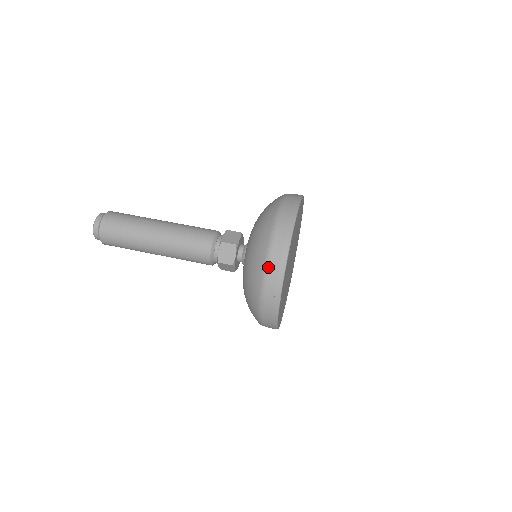
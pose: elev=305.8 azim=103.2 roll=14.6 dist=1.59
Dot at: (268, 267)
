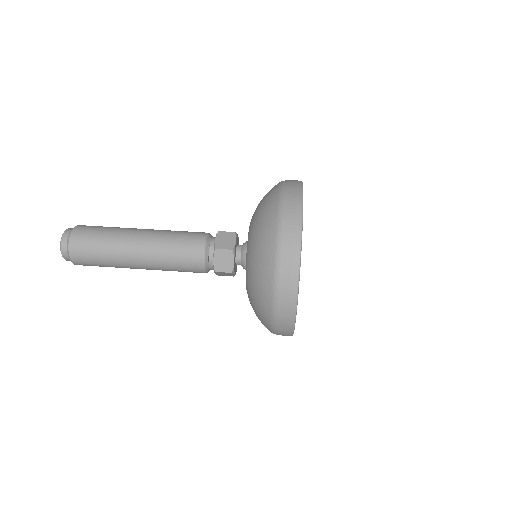
Dot at: (279, 282)
